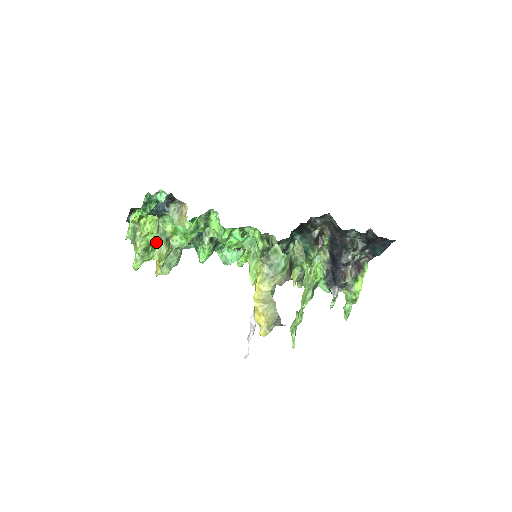
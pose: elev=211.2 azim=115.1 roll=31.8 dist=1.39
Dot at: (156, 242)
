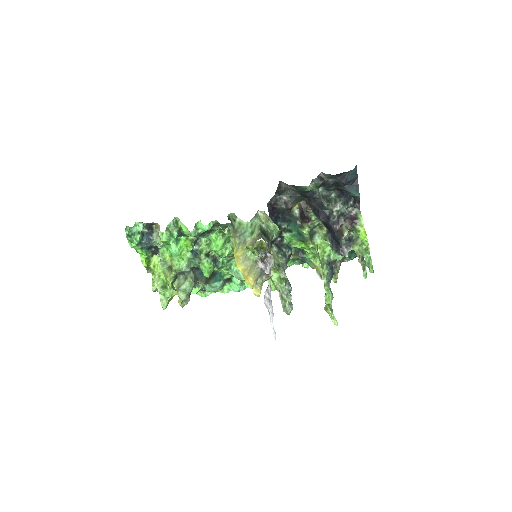
Dot at: occluded
